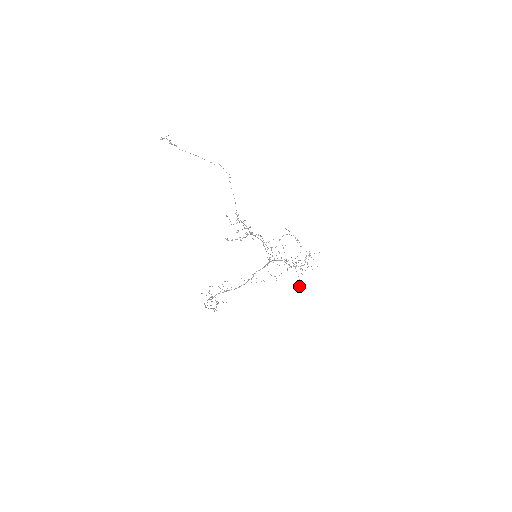
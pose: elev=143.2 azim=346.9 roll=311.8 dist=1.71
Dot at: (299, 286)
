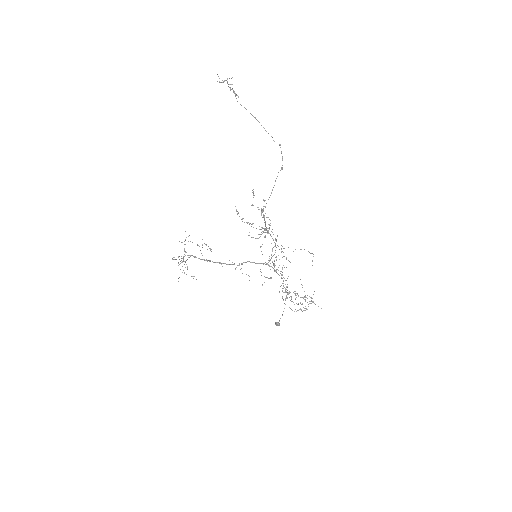
Dot at: (276, 324)
